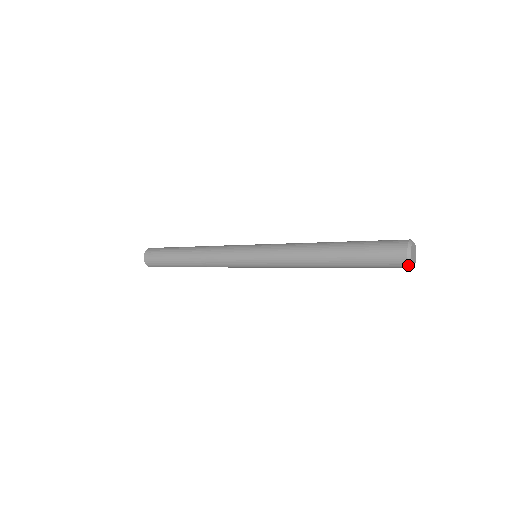
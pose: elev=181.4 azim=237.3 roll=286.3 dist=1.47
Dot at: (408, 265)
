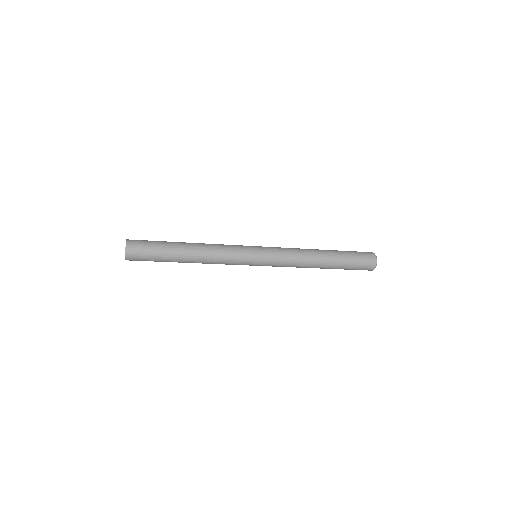
Dot at: (372, 270)
